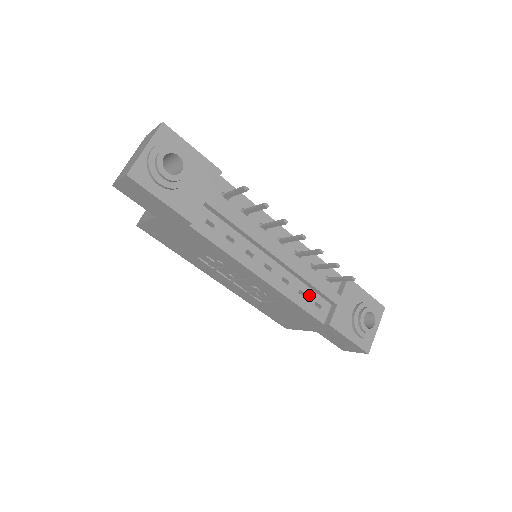
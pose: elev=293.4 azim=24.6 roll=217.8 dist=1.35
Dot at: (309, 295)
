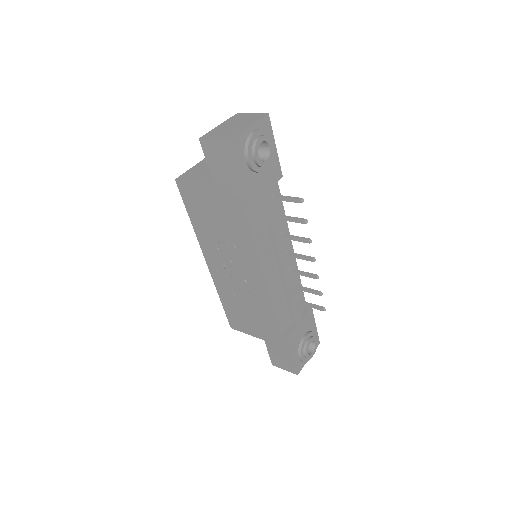
Dot at: (284, 307)
